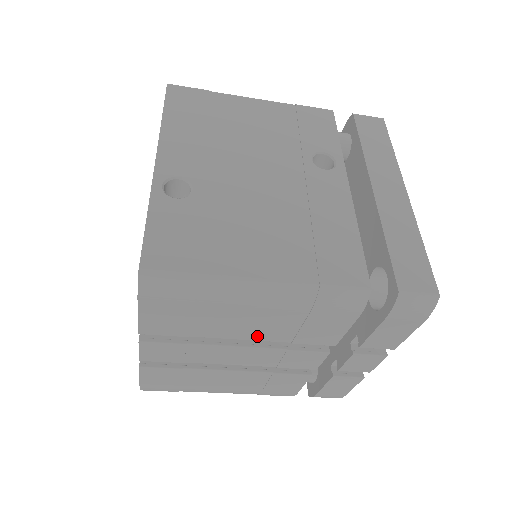
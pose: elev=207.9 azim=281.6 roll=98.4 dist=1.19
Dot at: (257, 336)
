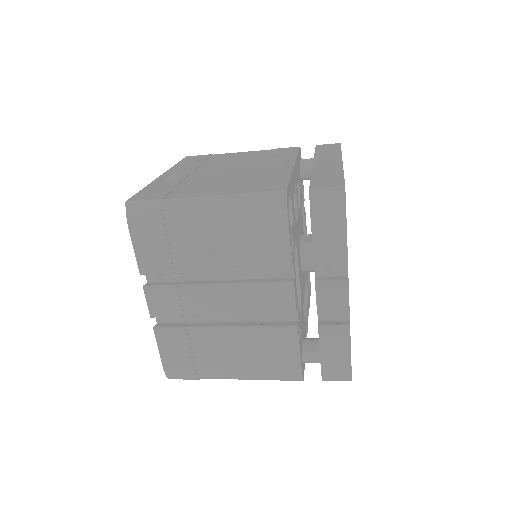
Dot at: (224, 265)
